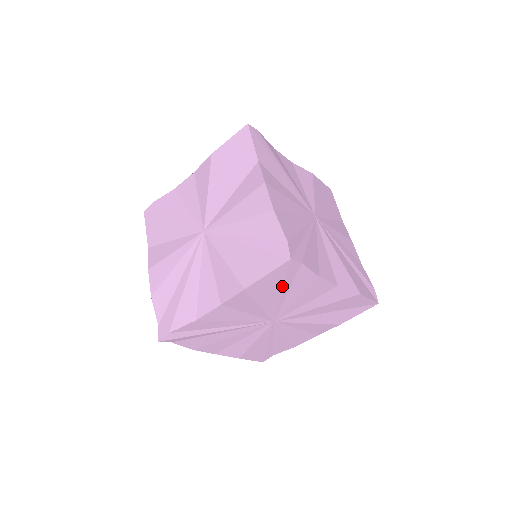
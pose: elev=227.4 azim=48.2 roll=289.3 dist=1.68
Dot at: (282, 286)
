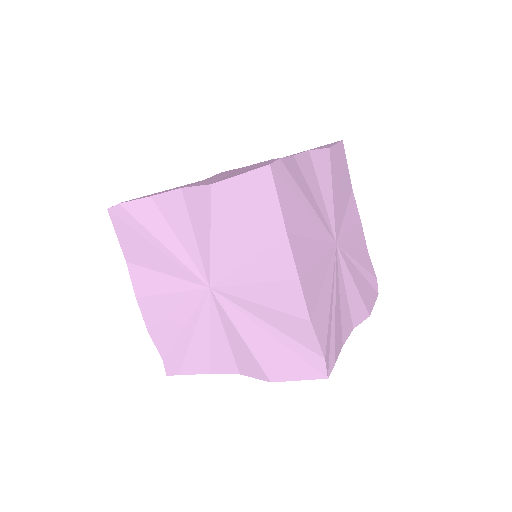
Dot at: occluded
